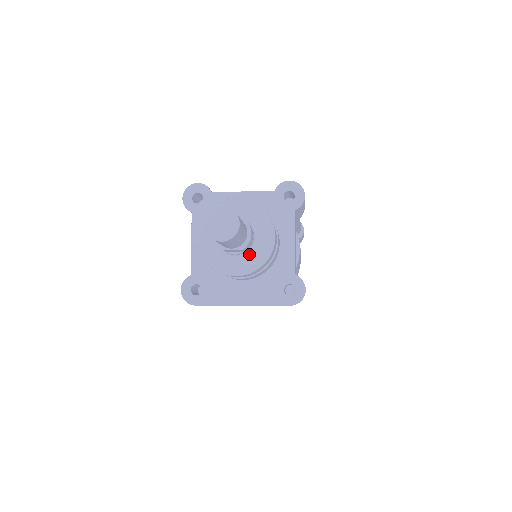
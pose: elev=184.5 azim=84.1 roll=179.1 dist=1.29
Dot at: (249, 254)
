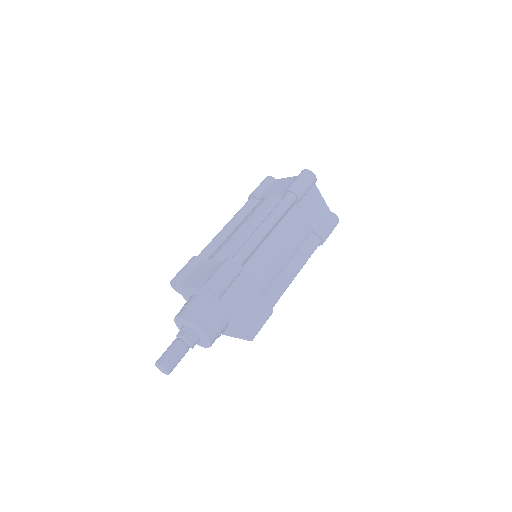
Dot at: (202, 341)
